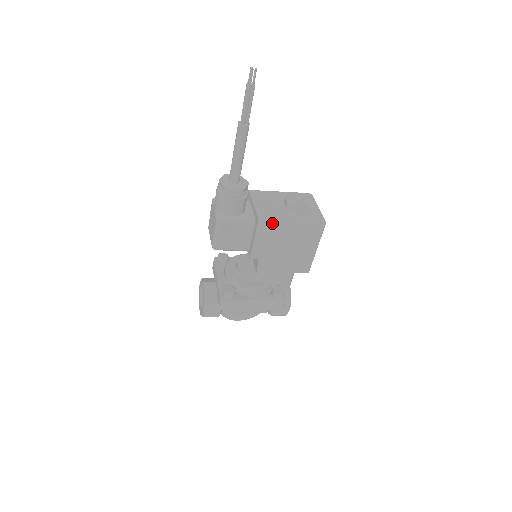
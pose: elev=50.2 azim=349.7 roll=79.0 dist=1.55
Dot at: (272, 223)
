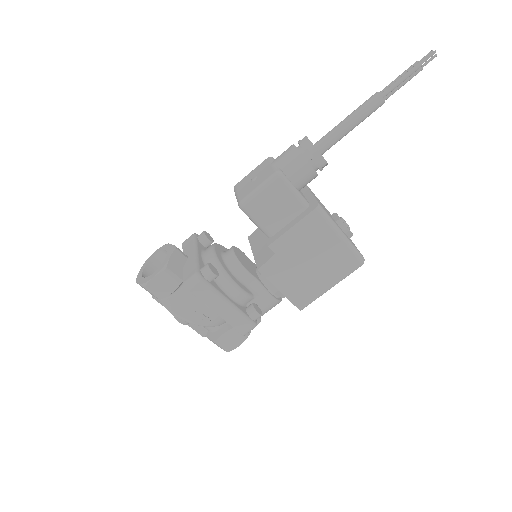
Dot at: (326, 220)
